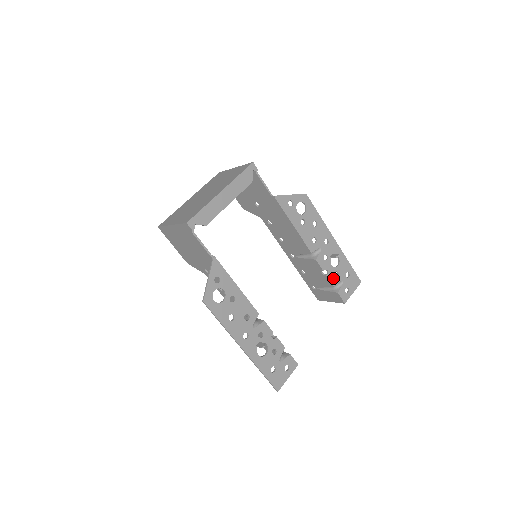
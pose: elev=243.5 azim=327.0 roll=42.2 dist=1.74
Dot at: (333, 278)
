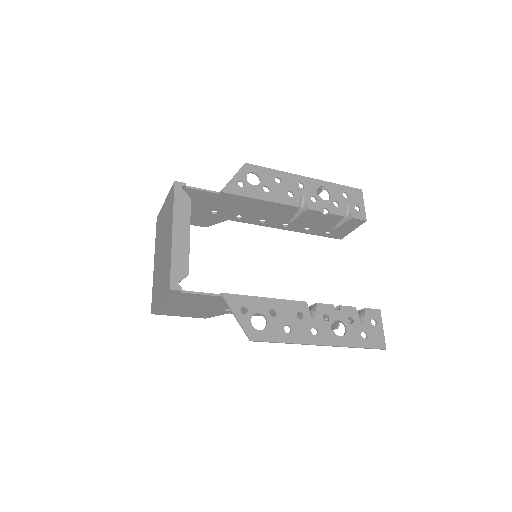
Dot at: (336, 210)
